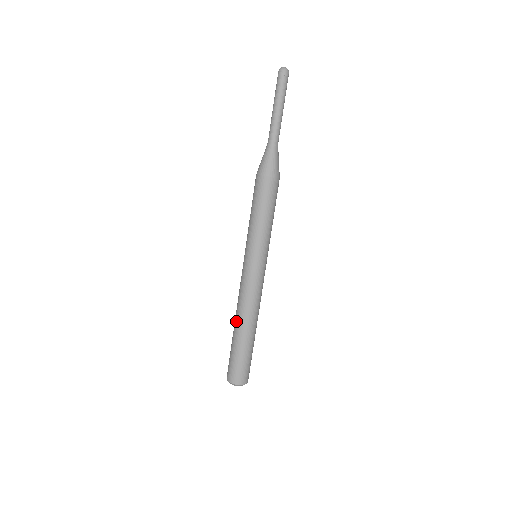
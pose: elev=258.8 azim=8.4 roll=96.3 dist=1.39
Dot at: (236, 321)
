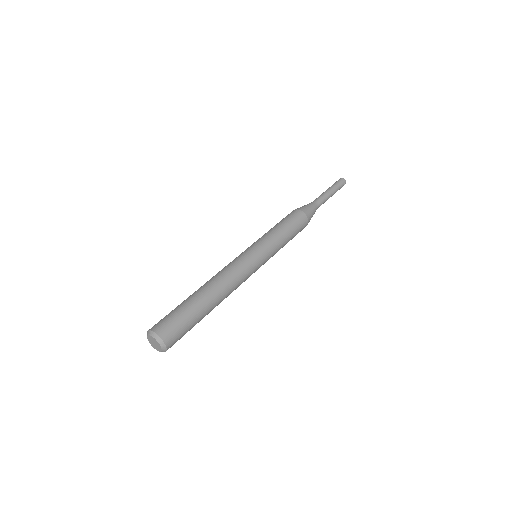
Dot at: occluded
